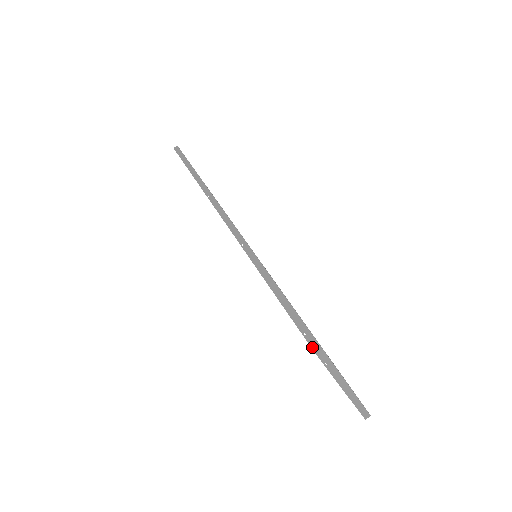
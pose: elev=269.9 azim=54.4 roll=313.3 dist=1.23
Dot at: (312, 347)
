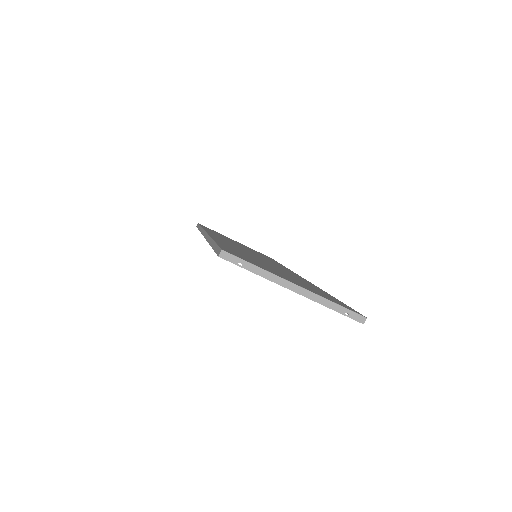
Dot at: (217, 255)
